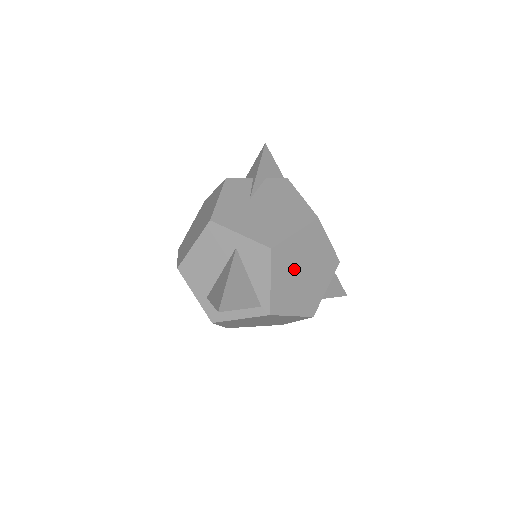
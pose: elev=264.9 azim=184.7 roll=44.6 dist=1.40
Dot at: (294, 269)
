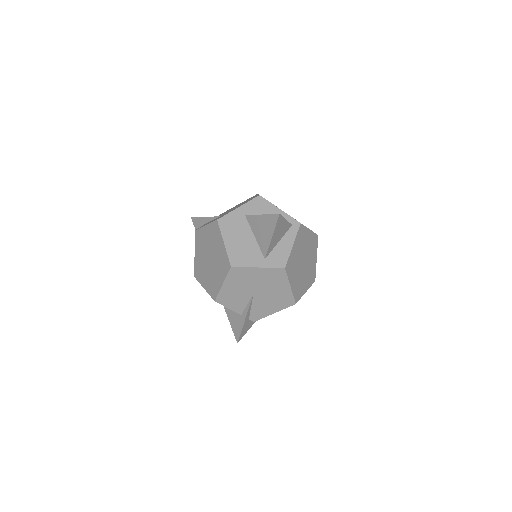
Dot at: occluded
